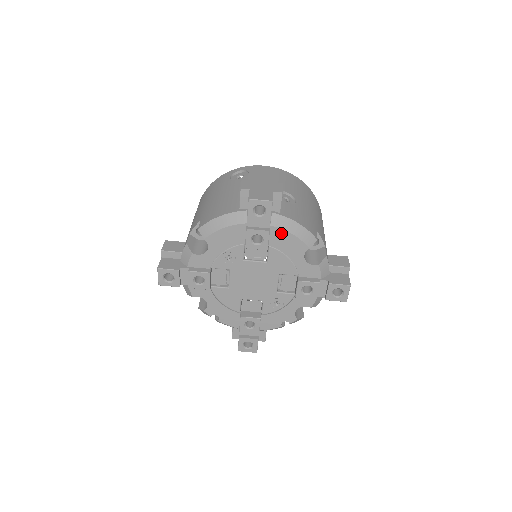
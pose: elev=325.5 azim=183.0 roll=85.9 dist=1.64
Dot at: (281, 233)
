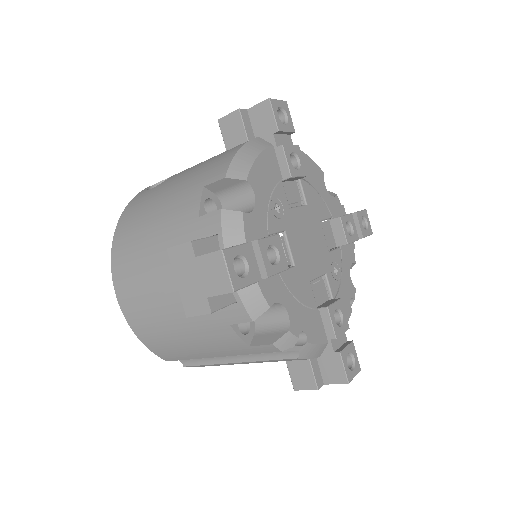
Dot at: occluded
